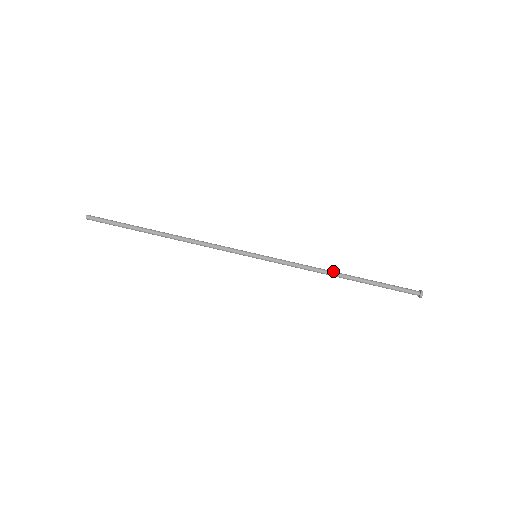
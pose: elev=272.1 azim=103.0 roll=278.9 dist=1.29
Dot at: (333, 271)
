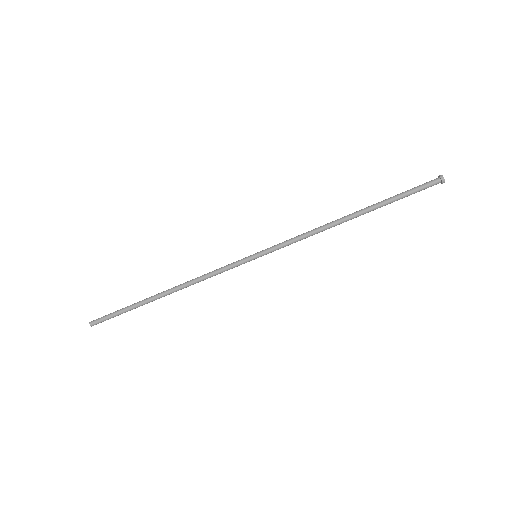
Dot at: (339, 222)
